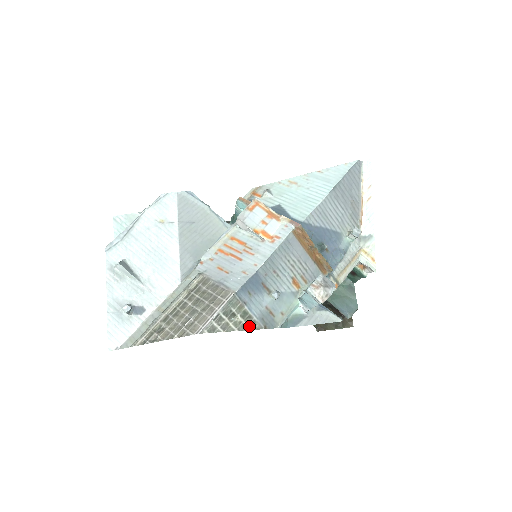
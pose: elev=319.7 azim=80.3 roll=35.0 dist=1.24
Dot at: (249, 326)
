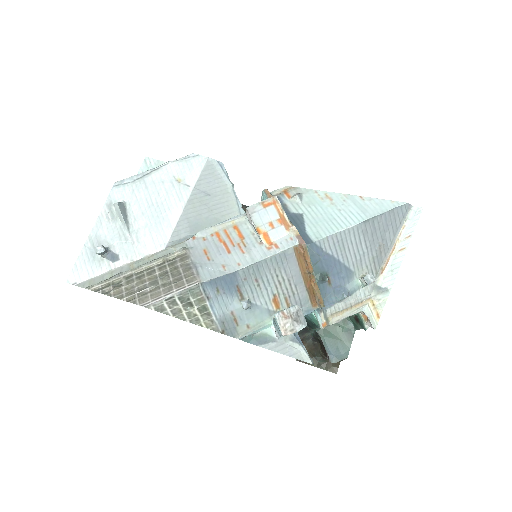
Dot at: (204, 323)
